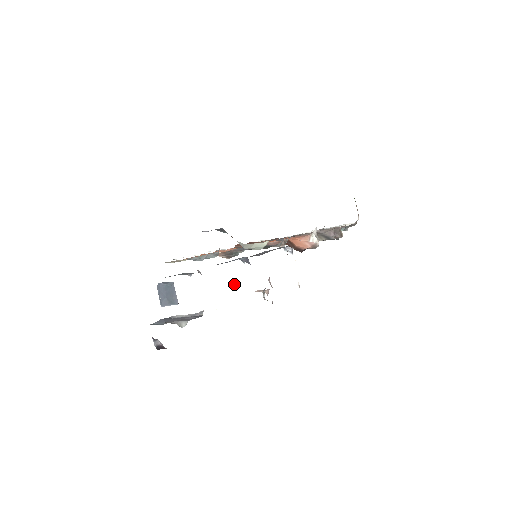
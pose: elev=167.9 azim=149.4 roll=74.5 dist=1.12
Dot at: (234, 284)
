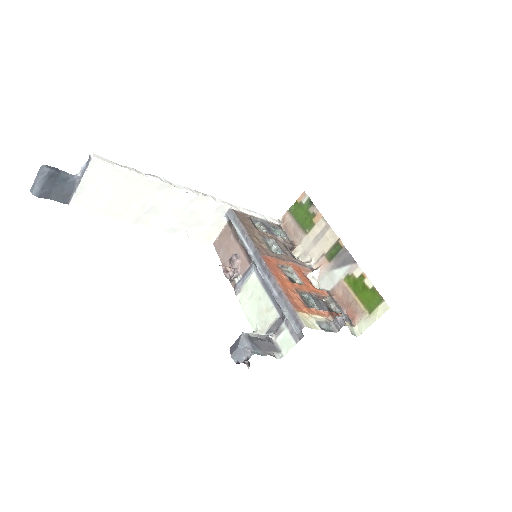
Dot at: (159, 218)
